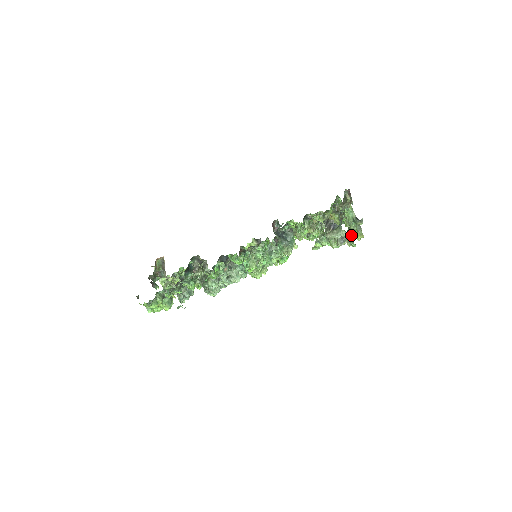
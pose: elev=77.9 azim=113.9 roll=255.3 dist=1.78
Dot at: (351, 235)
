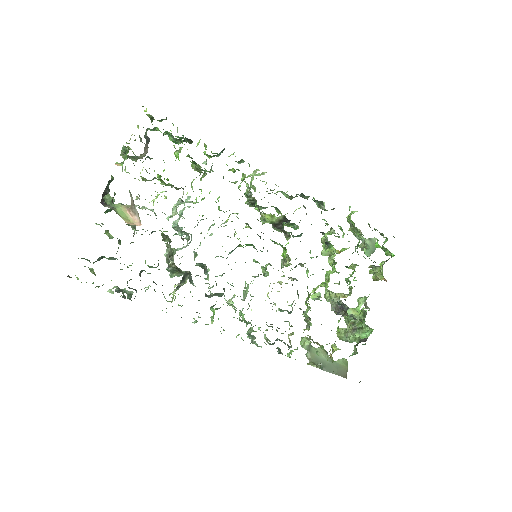
Dot at: occluded
